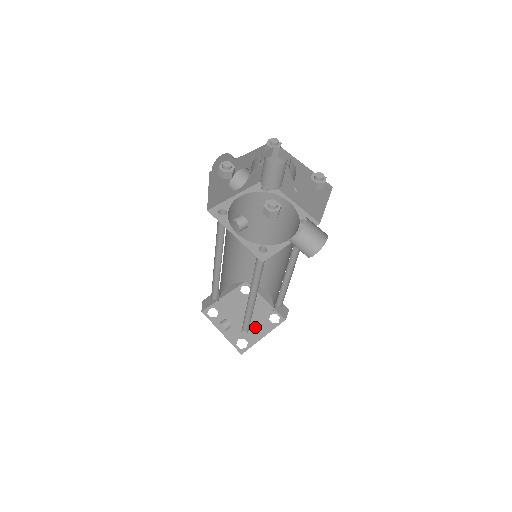
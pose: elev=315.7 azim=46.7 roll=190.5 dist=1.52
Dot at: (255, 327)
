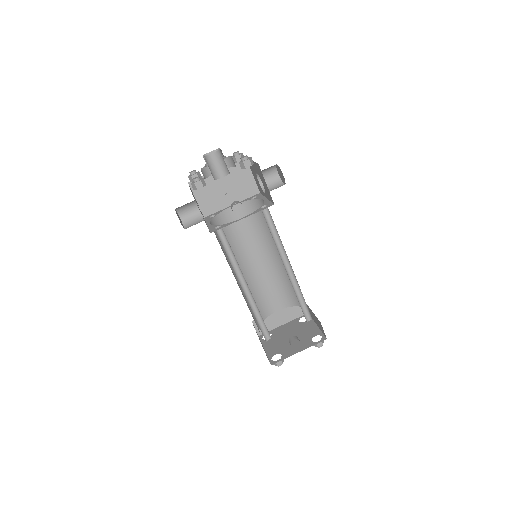
Dot at: (305, 331)
